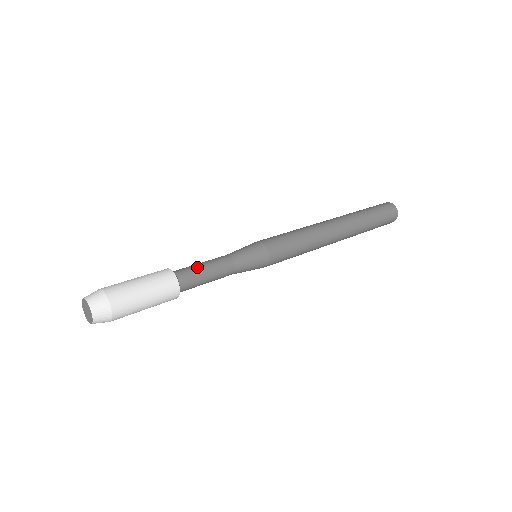
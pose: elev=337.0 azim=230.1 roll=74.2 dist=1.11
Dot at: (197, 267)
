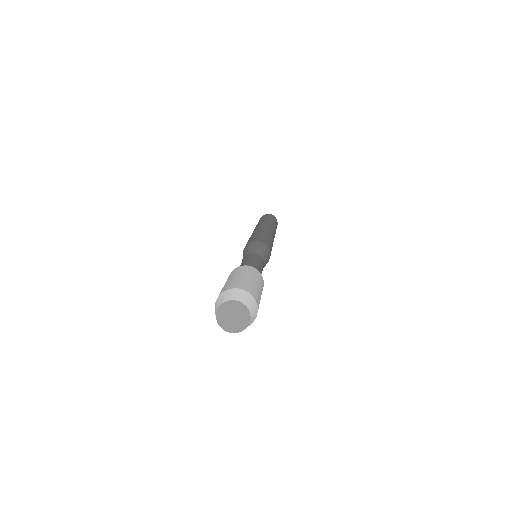
Dot at: (256, 265)
